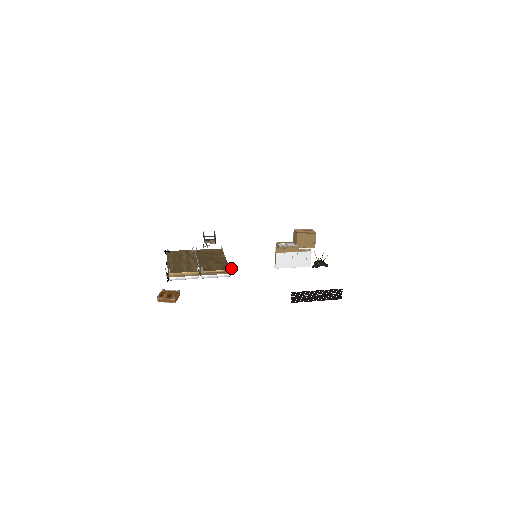
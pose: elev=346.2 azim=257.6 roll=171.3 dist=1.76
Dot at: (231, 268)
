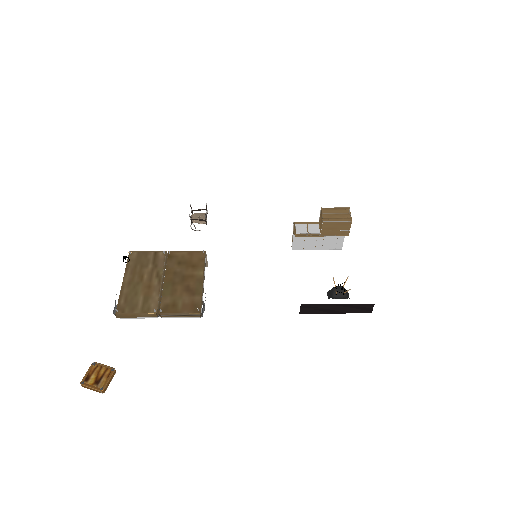
Dot at: (204, 306)
